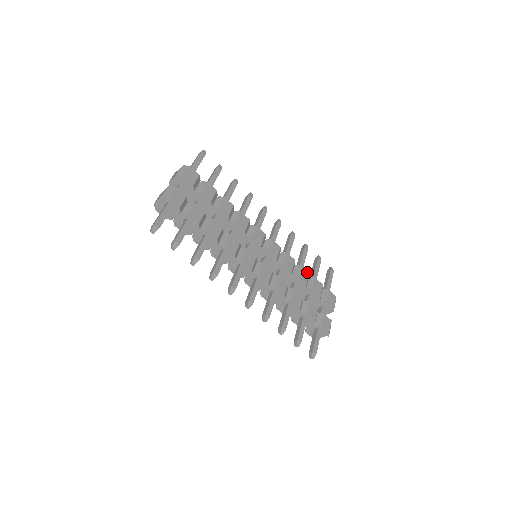
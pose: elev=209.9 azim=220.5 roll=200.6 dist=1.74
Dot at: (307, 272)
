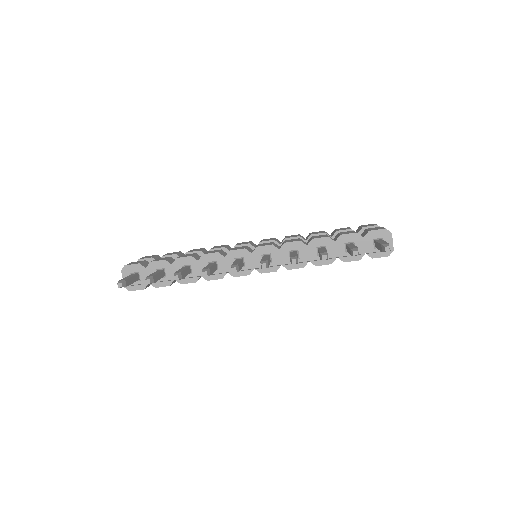
Dot at: occluded
